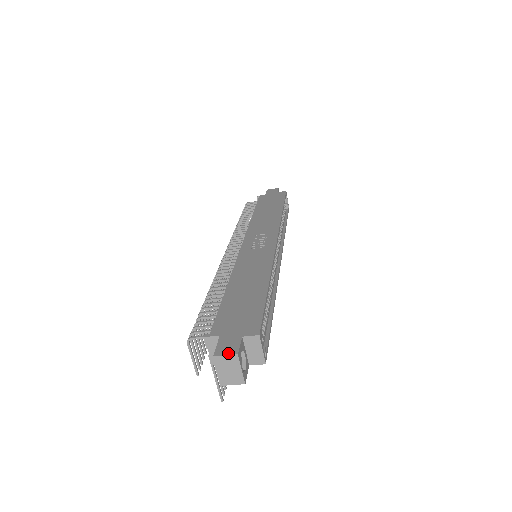
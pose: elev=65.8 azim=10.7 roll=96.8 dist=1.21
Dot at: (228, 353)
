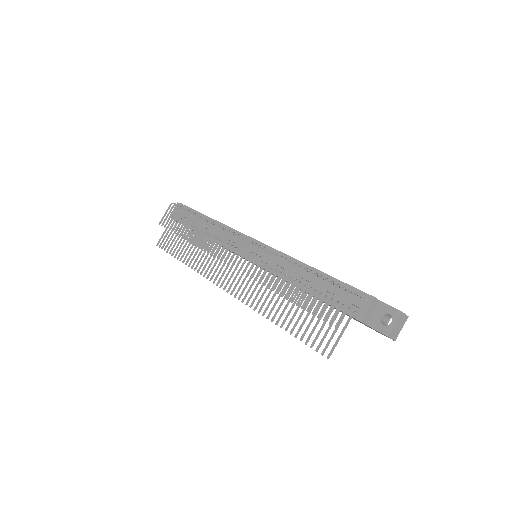
Dot at: (404, 313)
